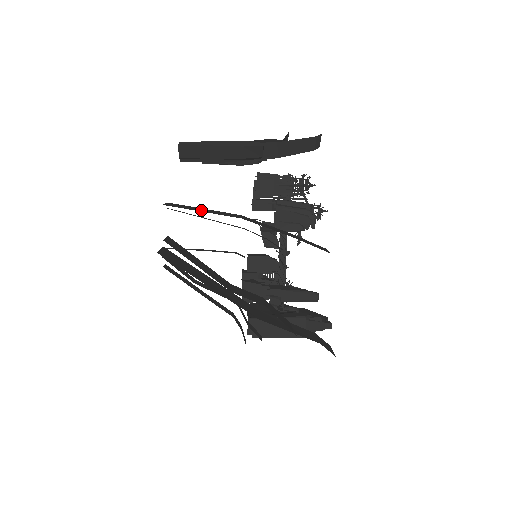
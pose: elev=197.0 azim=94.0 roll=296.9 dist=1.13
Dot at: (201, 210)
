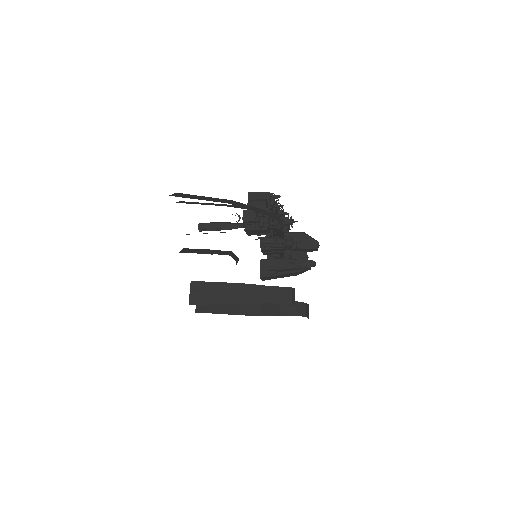
Dot at: (210, 297)
